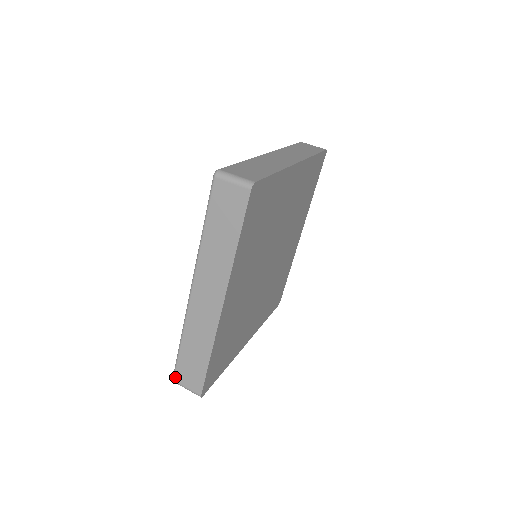
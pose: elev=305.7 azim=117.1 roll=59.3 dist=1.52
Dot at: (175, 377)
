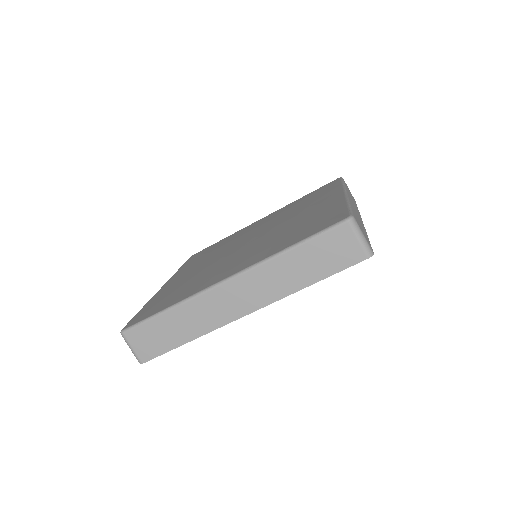
Dot at: occluded
